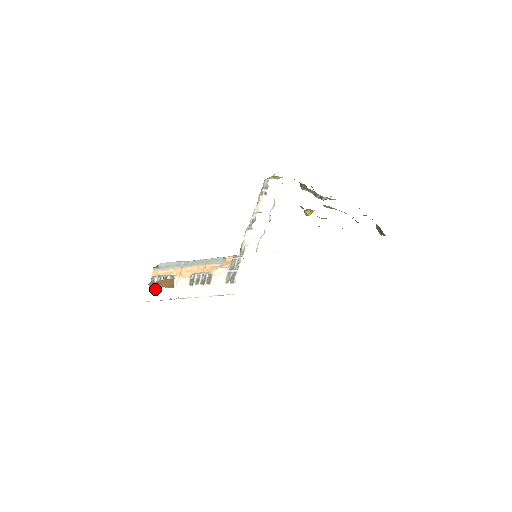
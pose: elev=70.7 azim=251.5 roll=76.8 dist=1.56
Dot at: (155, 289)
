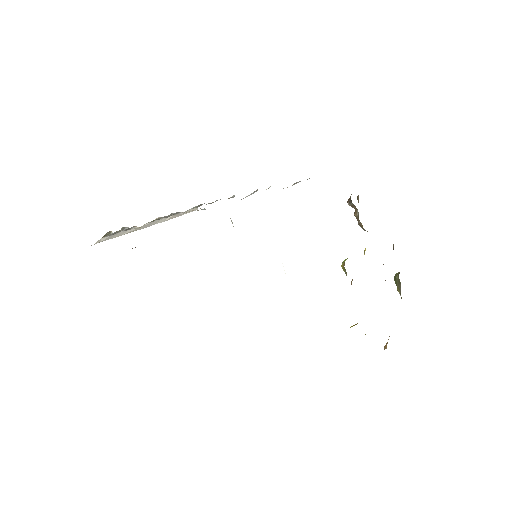
Dot at: (107, 236)
